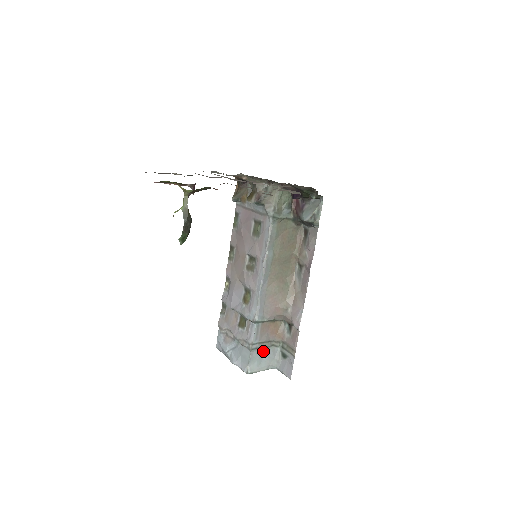
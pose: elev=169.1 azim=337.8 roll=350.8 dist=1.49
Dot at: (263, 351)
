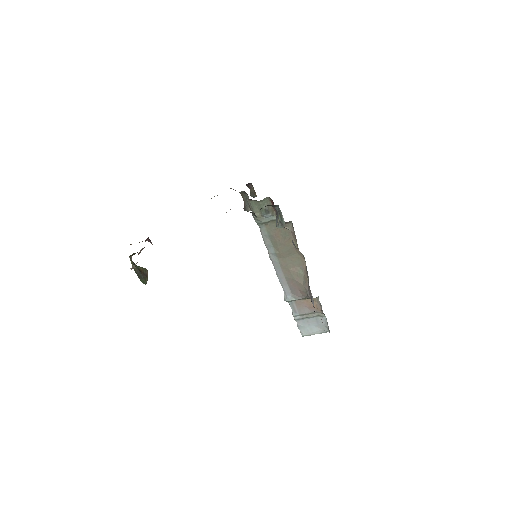
Dot at: (310, 320)
